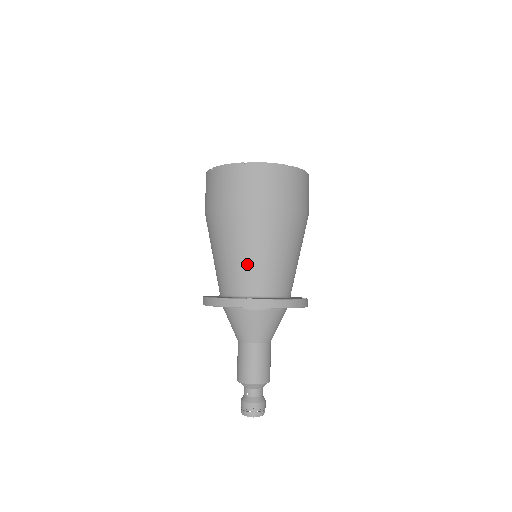
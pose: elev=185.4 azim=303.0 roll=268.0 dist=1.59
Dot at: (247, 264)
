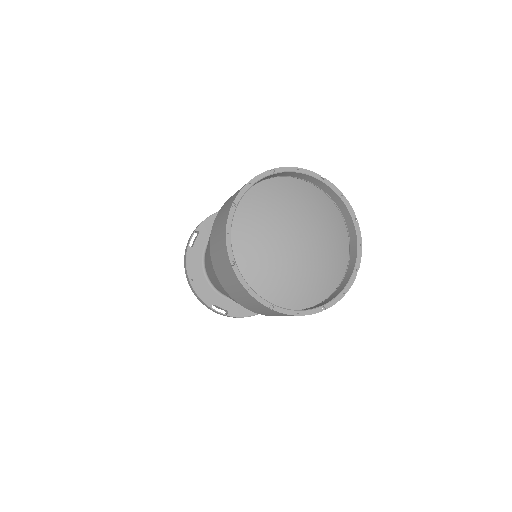
Dot at: occluded
